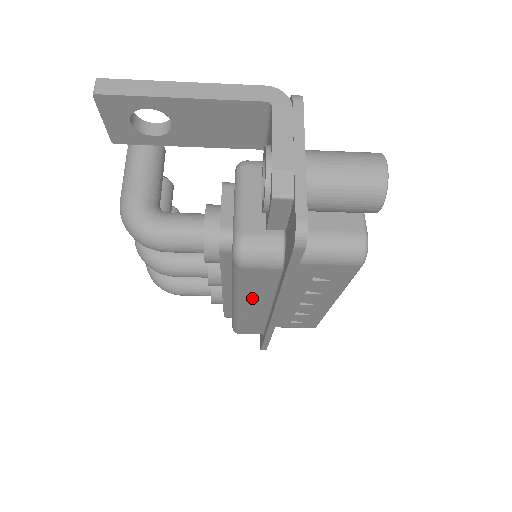
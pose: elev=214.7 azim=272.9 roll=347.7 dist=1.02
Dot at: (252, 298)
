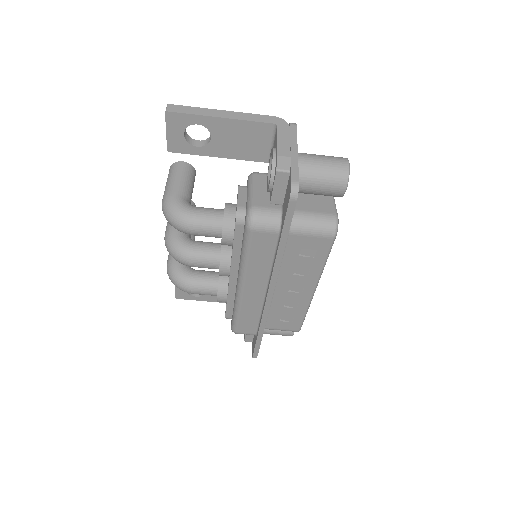
Dot at: (254, 273)
